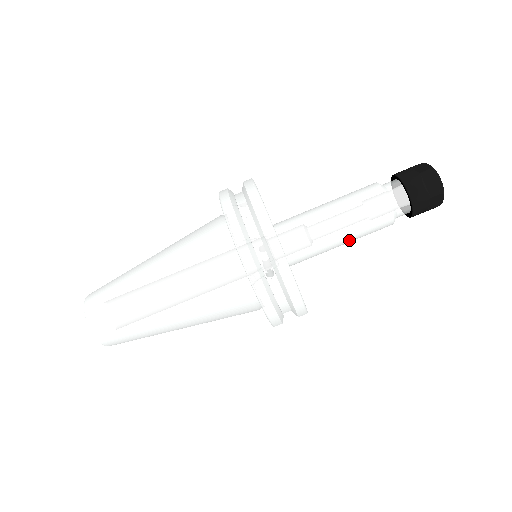
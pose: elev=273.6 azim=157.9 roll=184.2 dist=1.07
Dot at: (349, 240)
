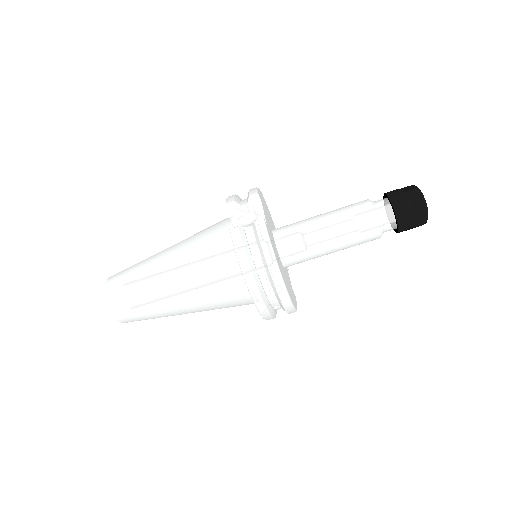
Dot at: occluded
